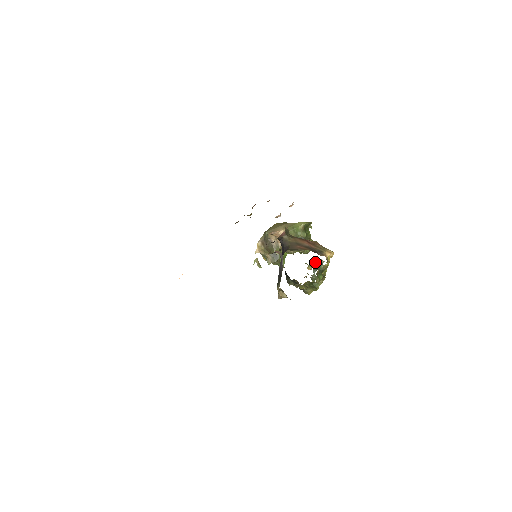
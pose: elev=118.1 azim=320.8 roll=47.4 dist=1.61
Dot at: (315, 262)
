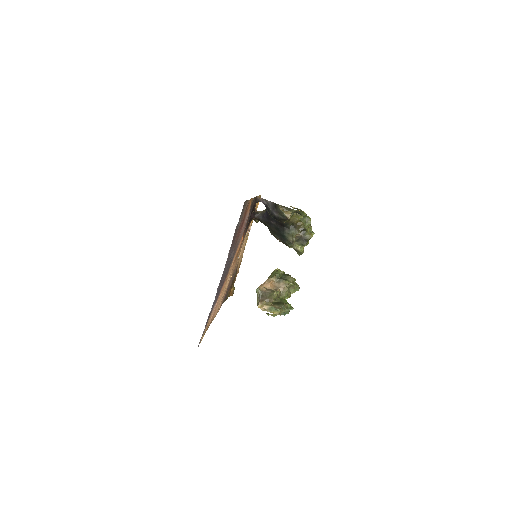
Dot at: occluded
